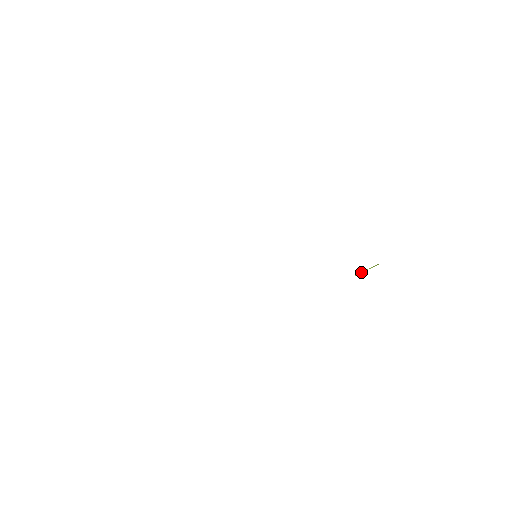
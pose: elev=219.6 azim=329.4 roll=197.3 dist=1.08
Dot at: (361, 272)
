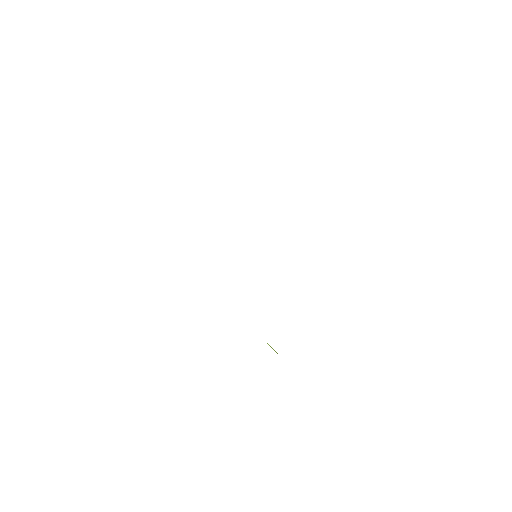
Dot at: (267, 343)
